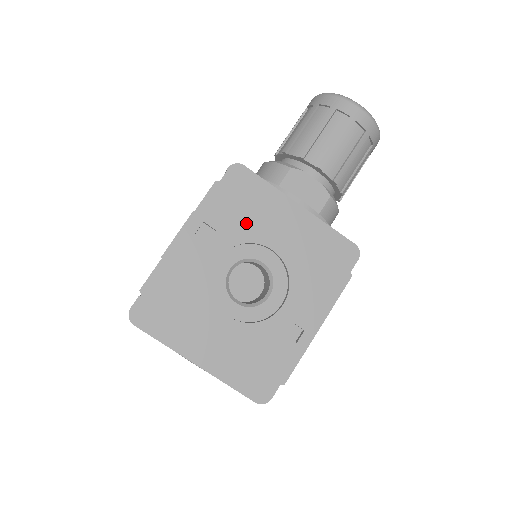
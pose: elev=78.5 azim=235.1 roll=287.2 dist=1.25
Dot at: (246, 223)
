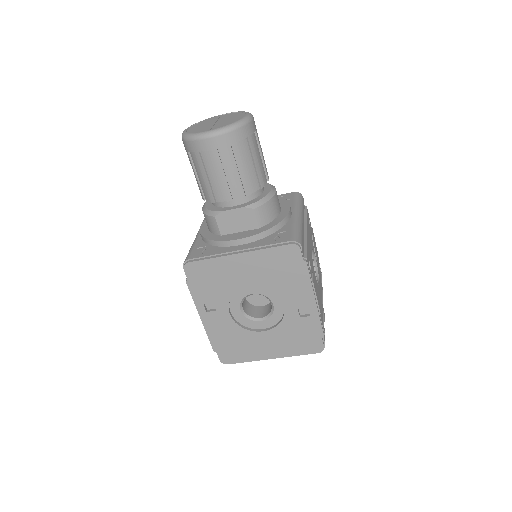
Dot at: (222, 287)
